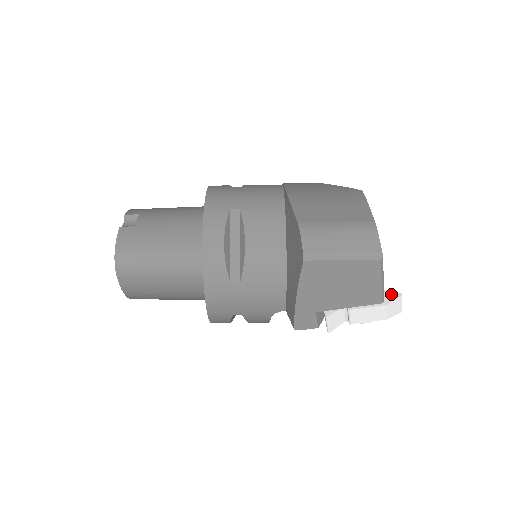
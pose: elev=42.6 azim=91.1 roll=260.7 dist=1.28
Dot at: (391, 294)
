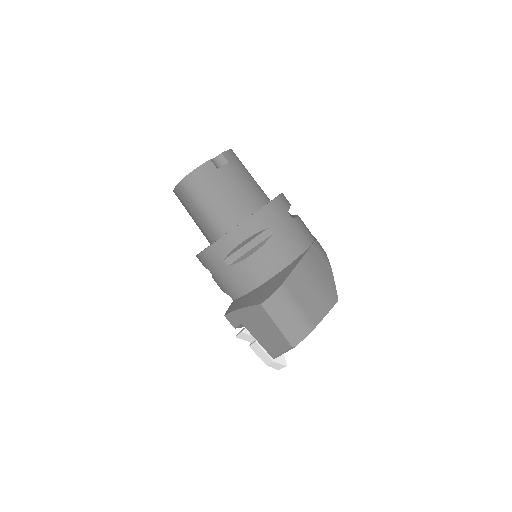
Dot at: (283, 359)
